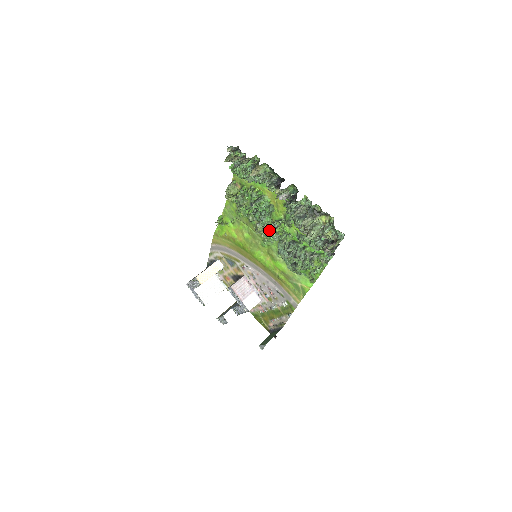
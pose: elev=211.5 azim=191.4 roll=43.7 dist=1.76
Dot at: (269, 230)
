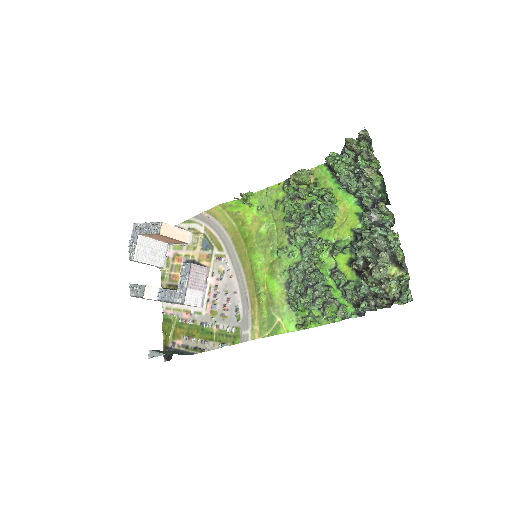
Dot at: (305, 241)
